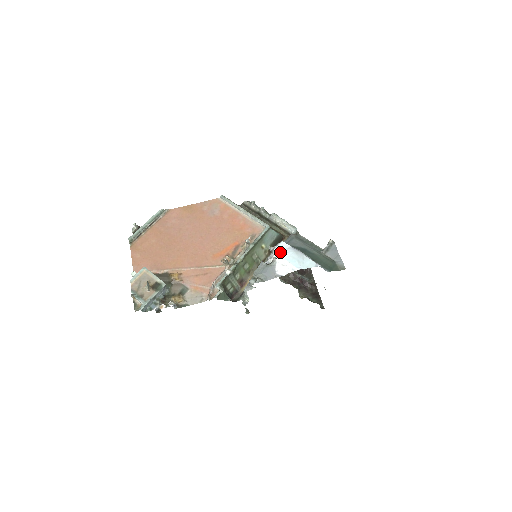
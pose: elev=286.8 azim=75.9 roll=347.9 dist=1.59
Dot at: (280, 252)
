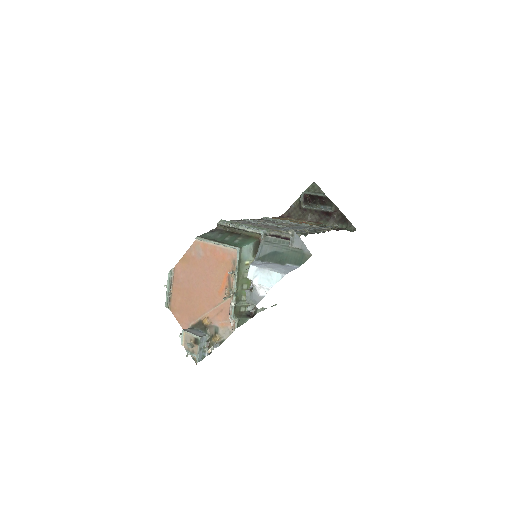
Dot at: (252, 278)
